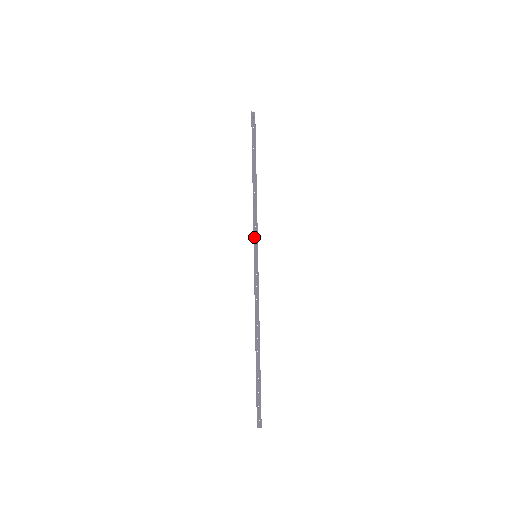
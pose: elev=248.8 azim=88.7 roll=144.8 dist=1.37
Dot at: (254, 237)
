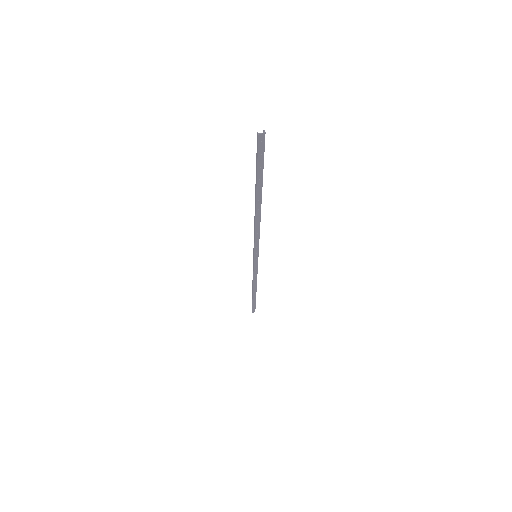
Dot at: (254, 266)
